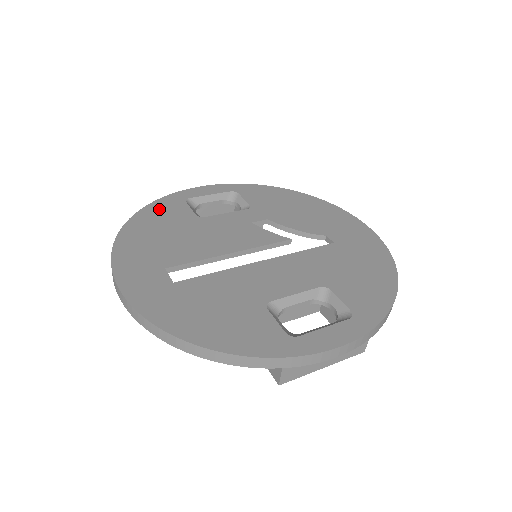
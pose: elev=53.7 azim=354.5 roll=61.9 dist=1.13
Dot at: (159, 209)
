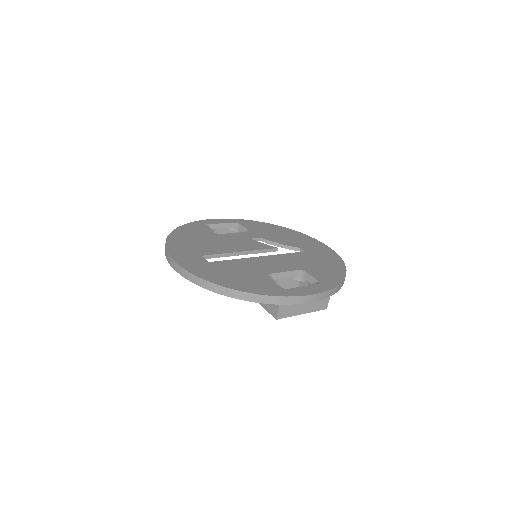
Dot at: (190, 228)
